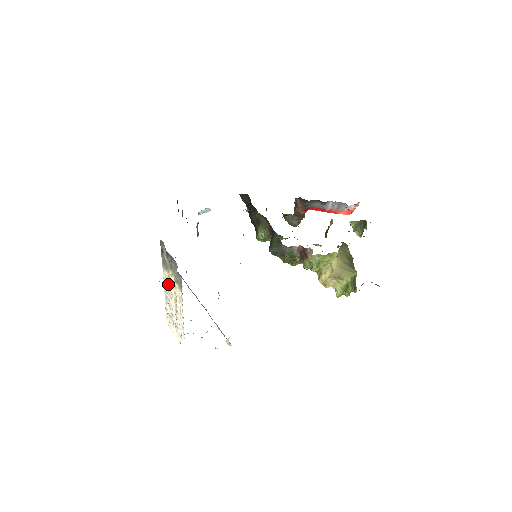
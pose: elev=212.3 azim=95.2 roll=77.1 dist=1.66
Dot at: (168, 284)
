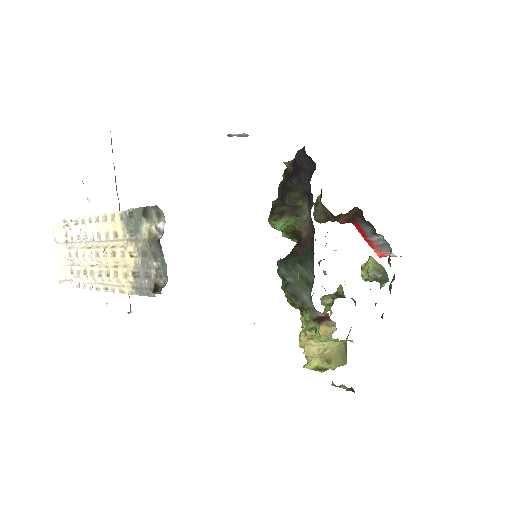
Dot at: (108, 235)
